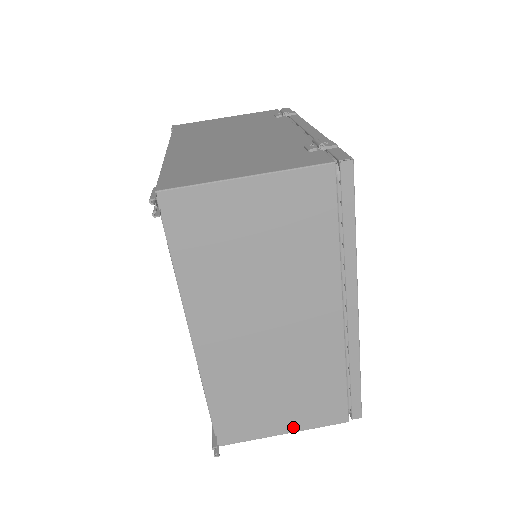
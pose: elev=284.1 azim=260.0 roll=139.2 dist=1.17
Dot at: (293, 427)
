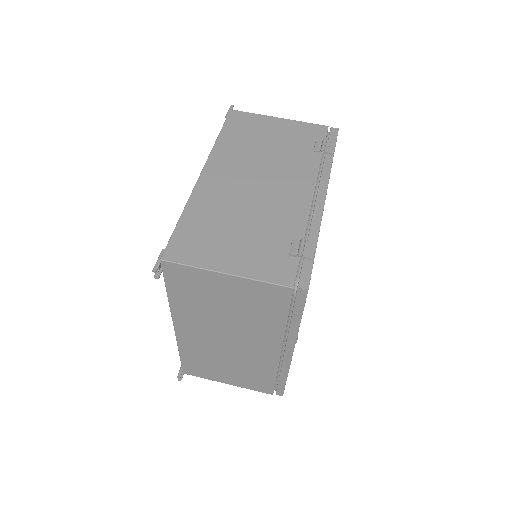
Dot at: (234, 384)
